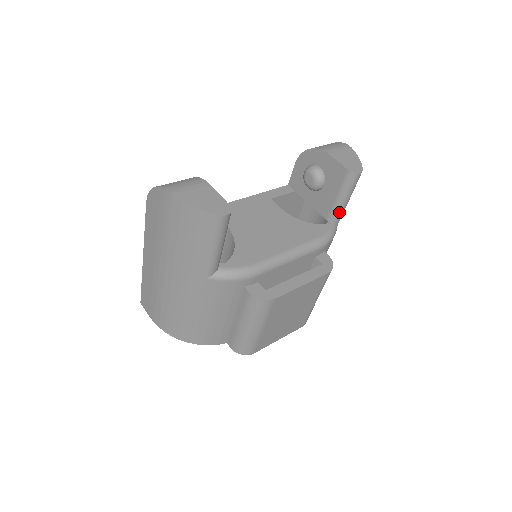
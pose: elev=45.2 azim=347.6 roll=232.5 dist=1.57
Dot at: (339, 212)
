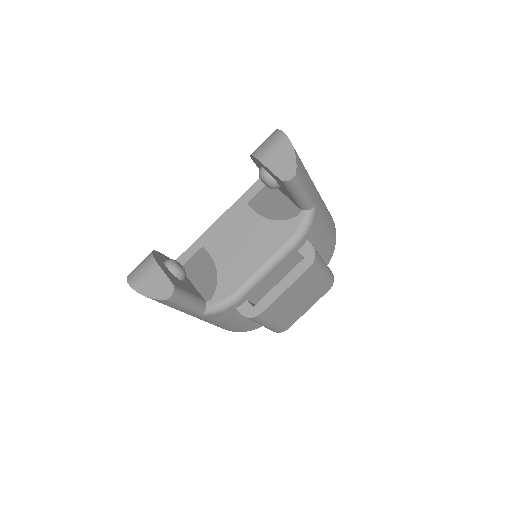
Dot at: (304, 203)
